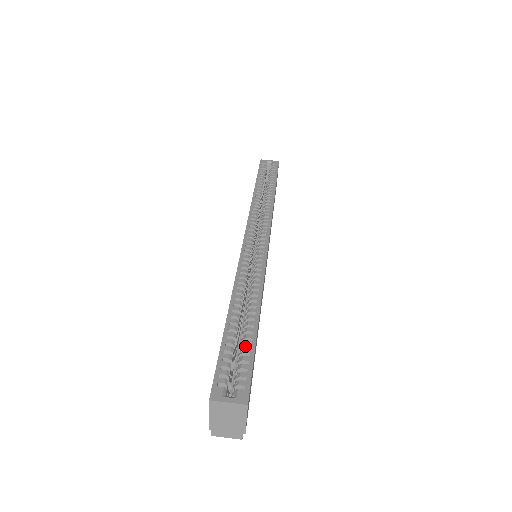
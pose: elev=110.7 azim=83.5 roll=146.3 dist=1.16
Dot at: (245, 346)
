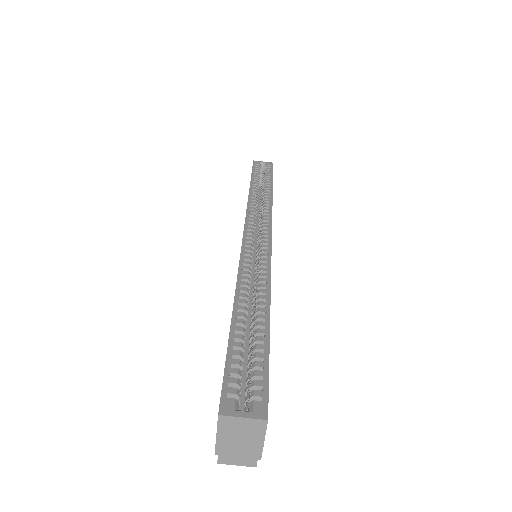
Dot at: (257, 350)
